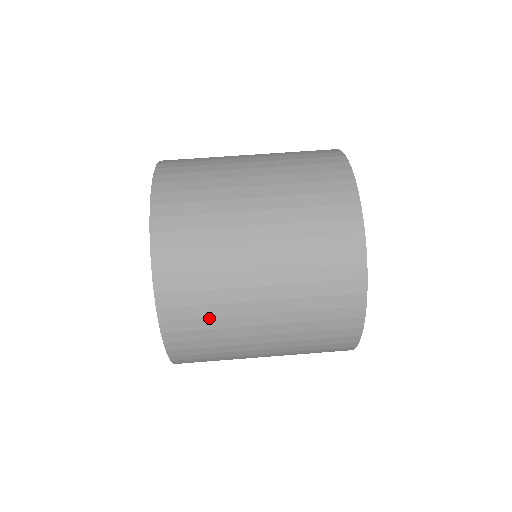
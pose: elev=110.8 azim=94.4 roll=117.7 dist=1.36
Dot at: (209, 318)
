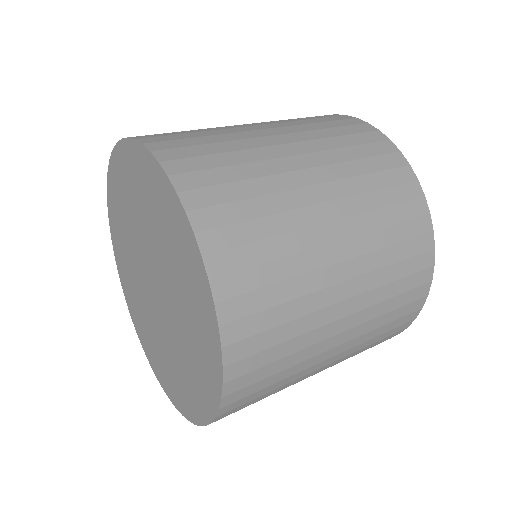
Dot at: (235, 166)
